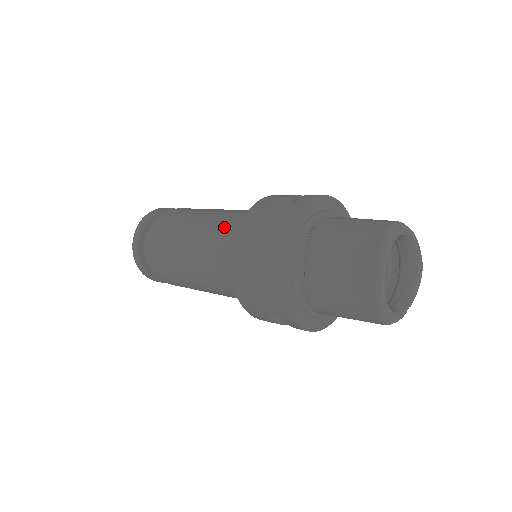
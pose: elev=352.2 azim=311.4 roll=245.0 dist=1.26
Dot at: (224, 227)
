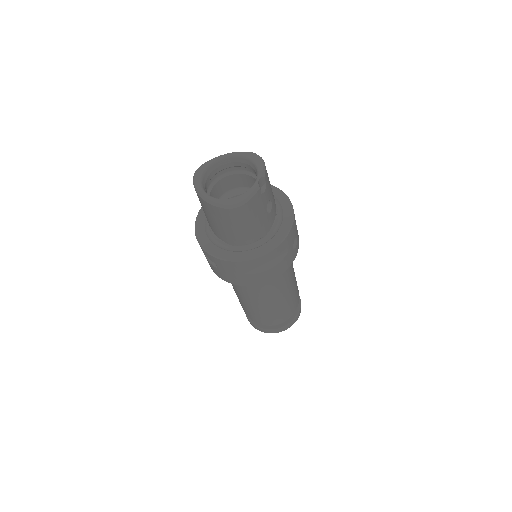
Dot at: occluded
